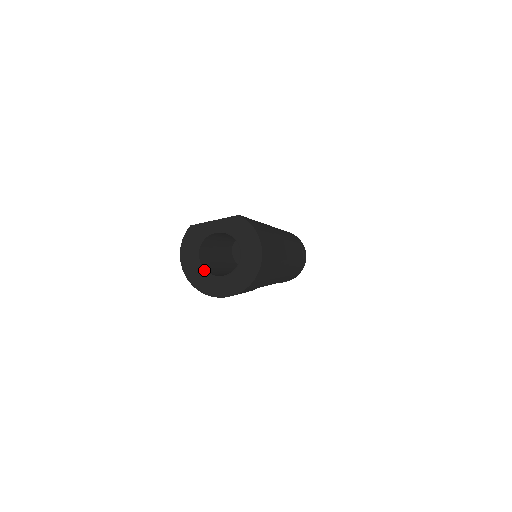
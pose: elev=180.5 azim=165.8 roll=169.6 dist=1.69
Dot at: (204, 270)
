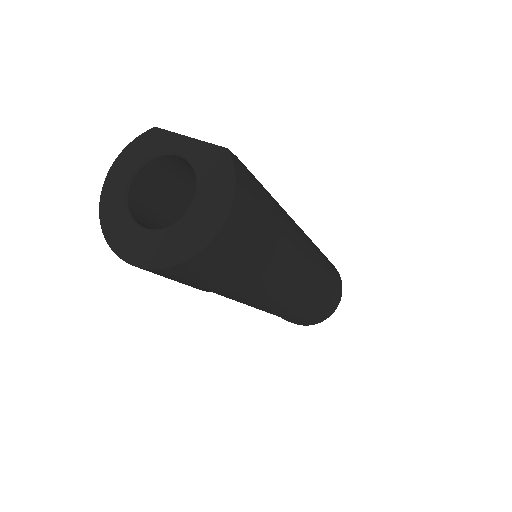
Dot at: (126, 202)
